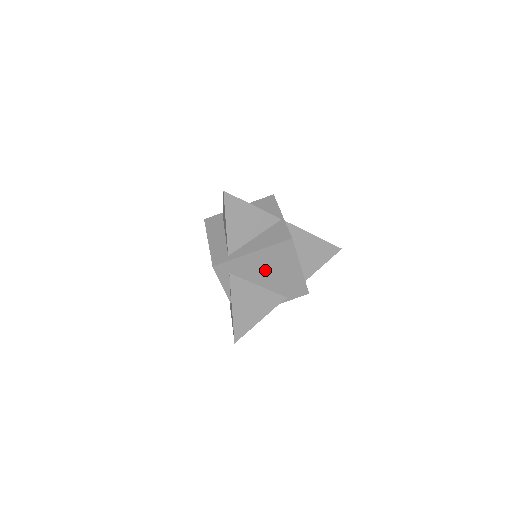
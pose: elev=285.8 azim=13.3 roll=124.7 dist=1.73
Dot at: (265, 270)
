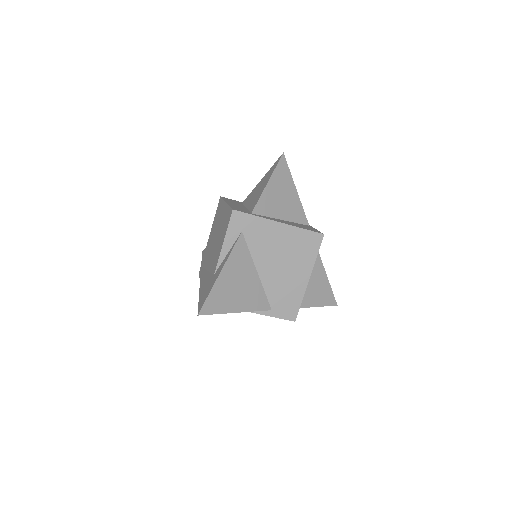
Dot at: (276, 255)
